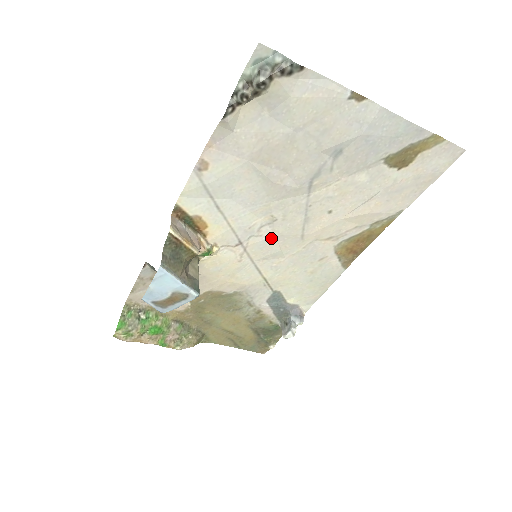
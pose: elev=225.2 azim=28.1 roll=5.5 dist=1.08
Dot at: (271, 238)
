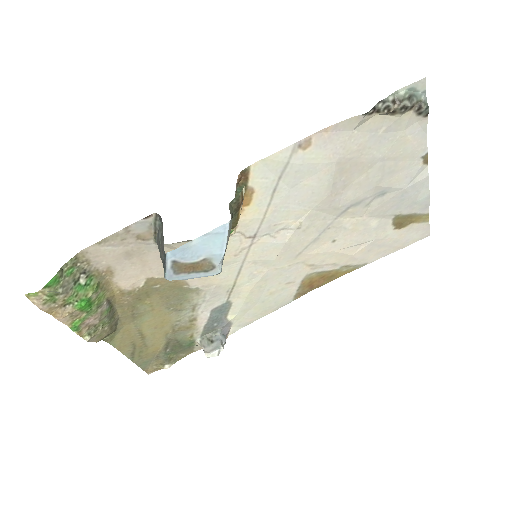
Dot at: (280, 244)
